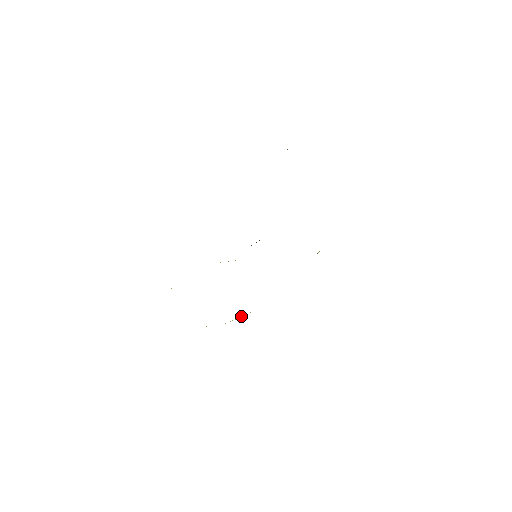
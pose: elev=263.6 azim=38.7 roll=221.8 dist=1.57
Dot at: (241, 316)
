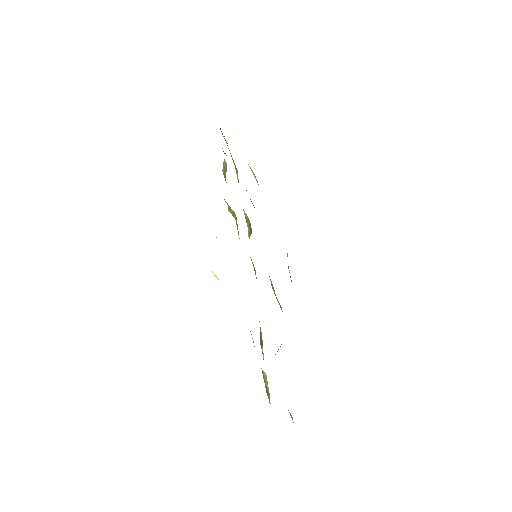
Dot at: occluded
